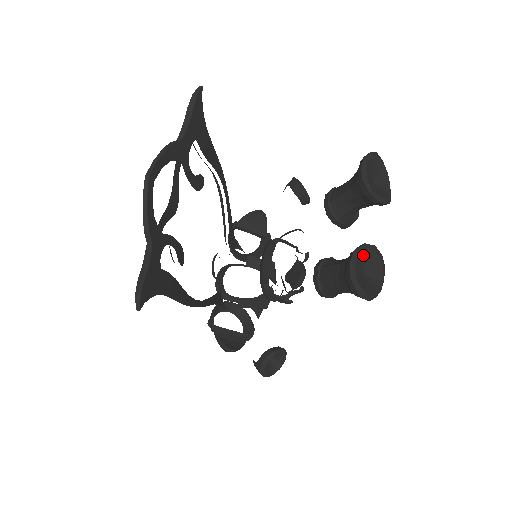
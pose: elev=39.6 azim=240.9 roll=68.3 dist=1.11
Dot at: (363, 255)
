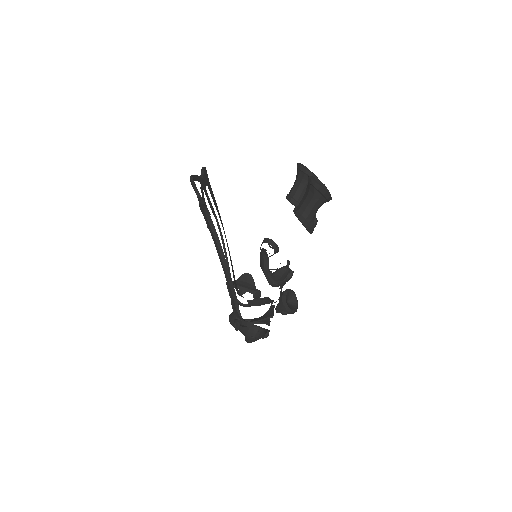
Dot at: (314, 179)
